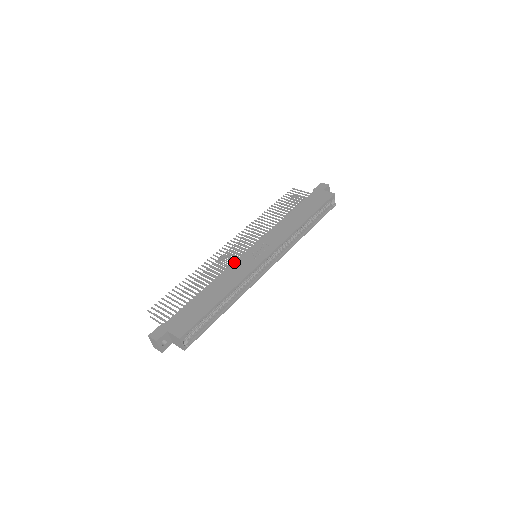
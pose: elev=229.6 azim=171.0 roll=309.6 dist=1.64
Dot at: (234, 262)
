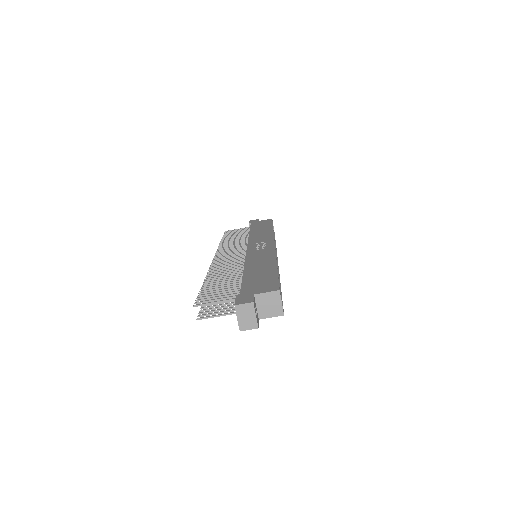
Dot at: (246, 255)
